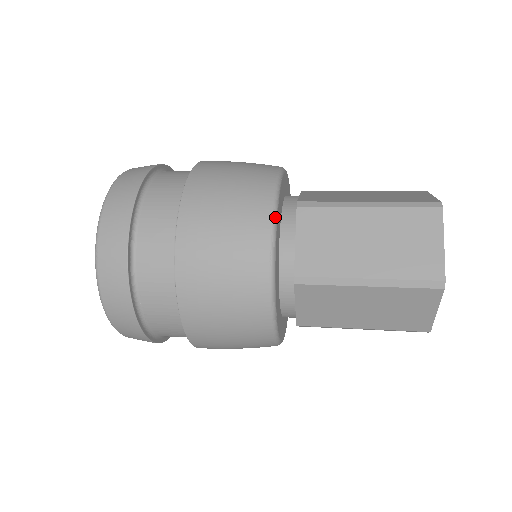
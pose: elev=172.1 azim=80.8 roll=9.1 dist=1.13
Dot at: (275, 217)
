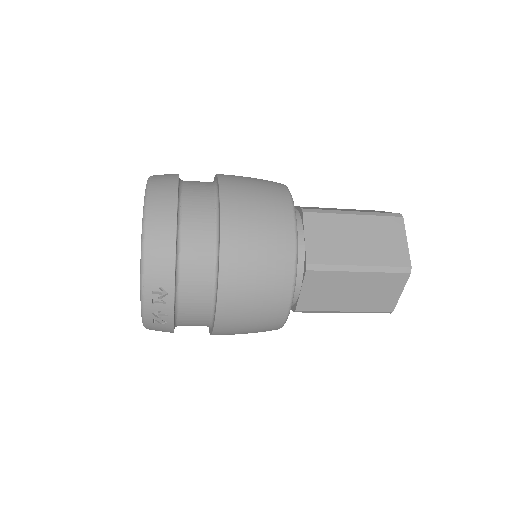
Dot at: occluded
